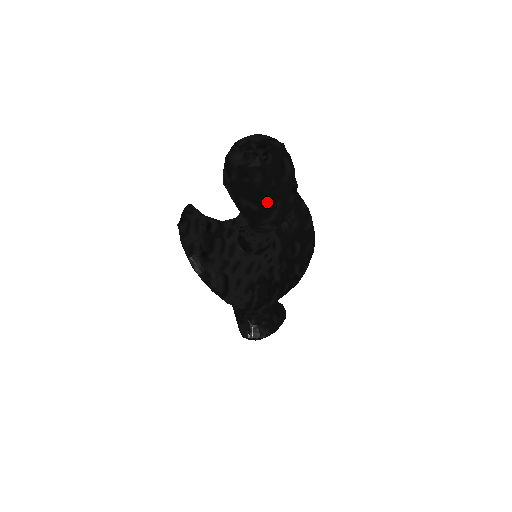
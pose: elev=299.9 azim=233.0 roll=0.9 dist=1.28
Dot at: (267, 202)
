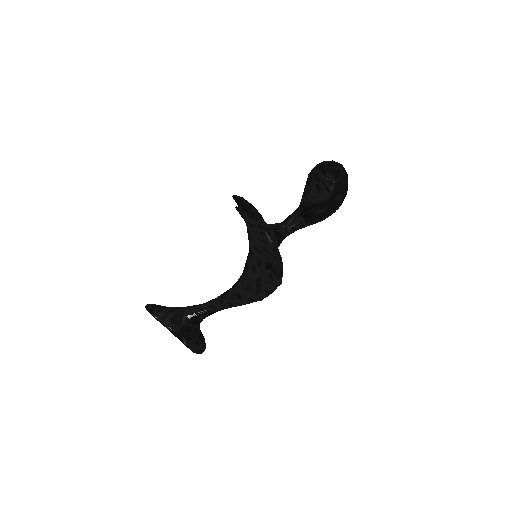
Dot at: (344, 198)
